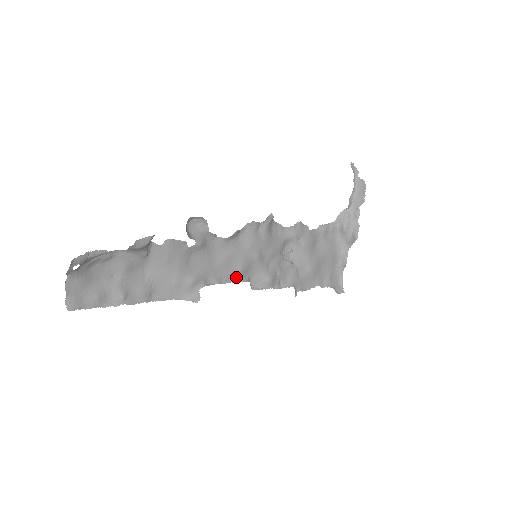
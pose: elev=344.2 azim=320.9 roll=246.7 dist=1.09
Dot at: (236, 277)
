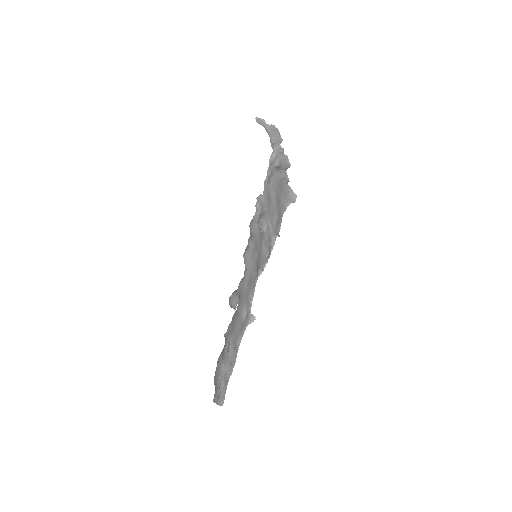
Dot at: (256, 279)
